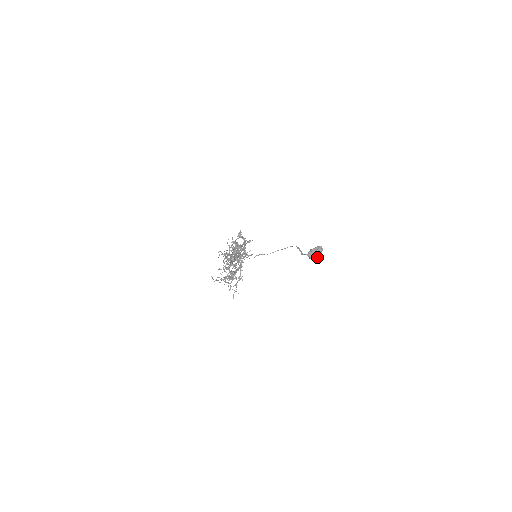
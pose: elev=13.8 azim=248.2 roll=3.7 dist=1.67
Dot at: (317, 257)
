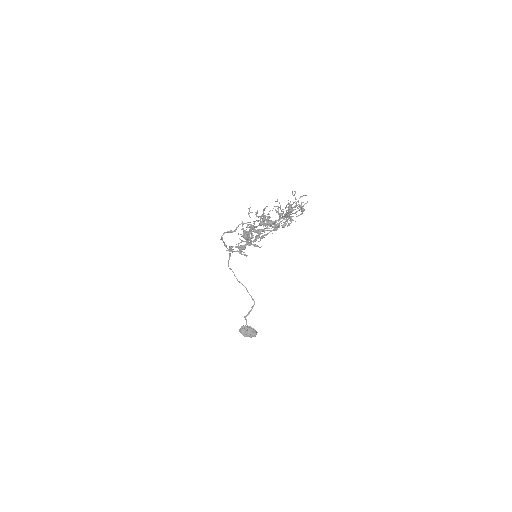
Dot at: (246, 336)
